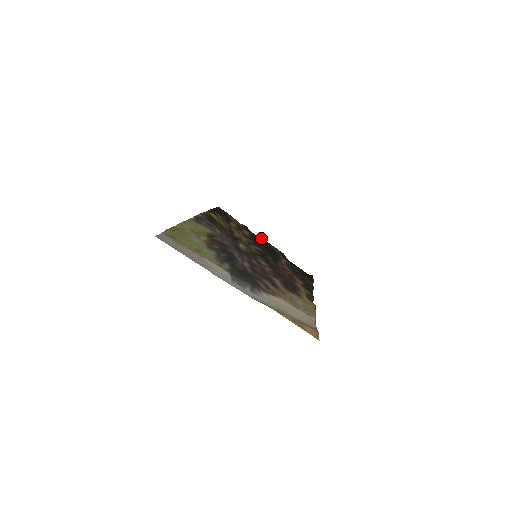
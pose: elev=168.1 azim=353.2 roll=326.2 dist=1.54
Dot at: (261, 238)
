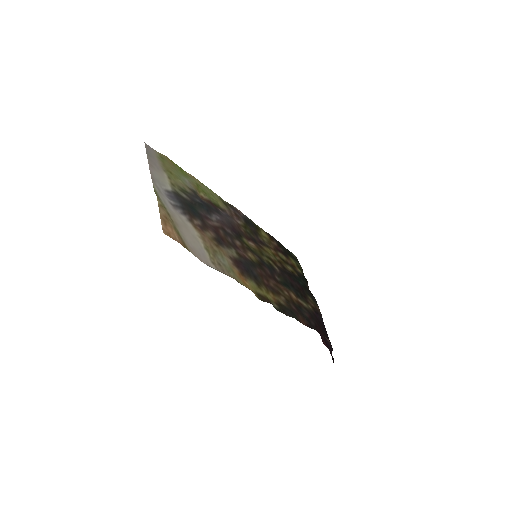
Dot at: (309, 290)
